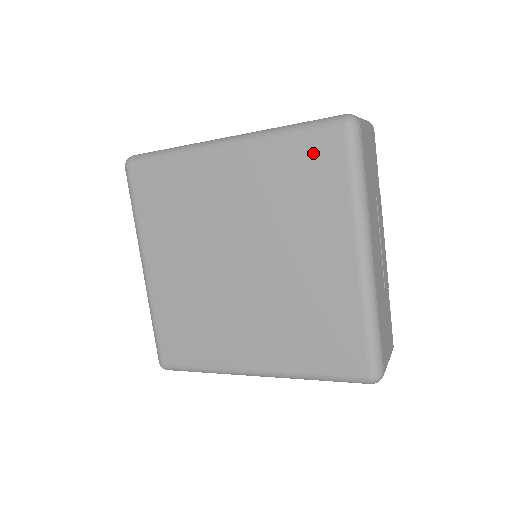
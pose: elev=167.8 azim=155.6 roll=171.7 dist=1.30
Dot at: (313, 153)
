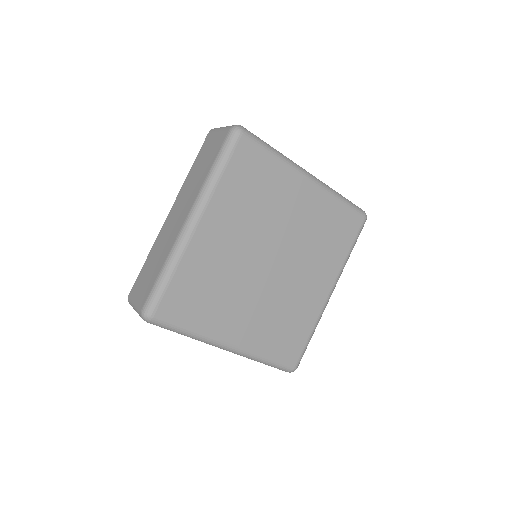
Dot at: (242, 164)
